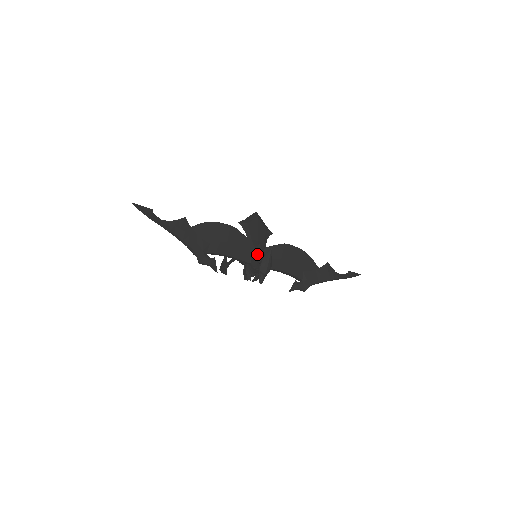
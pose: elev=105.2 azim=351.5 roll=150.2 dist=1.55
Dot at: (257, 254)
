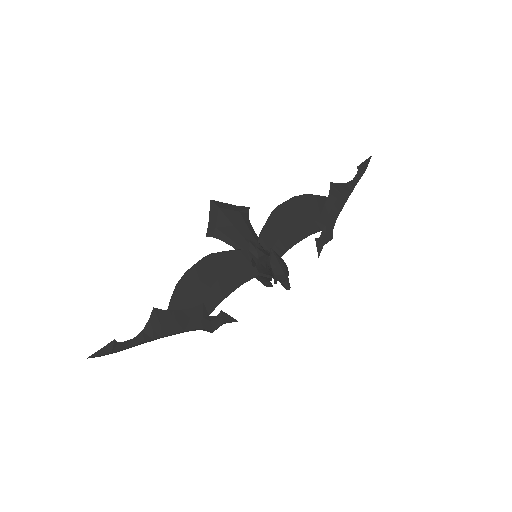
Dot at: (257, 258)
